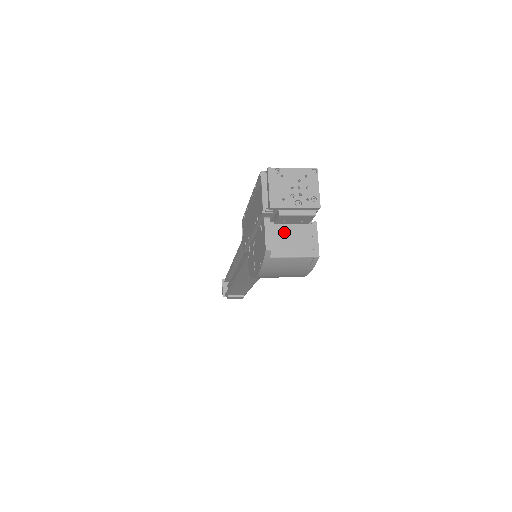
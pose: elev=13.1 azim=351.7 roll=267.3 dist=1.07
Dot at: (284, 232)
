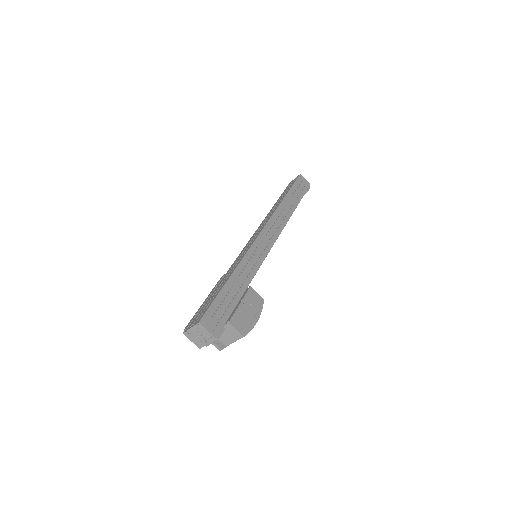
Dot at: occluded
